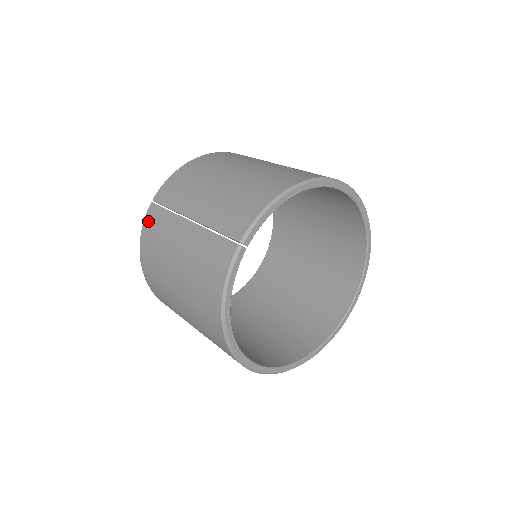
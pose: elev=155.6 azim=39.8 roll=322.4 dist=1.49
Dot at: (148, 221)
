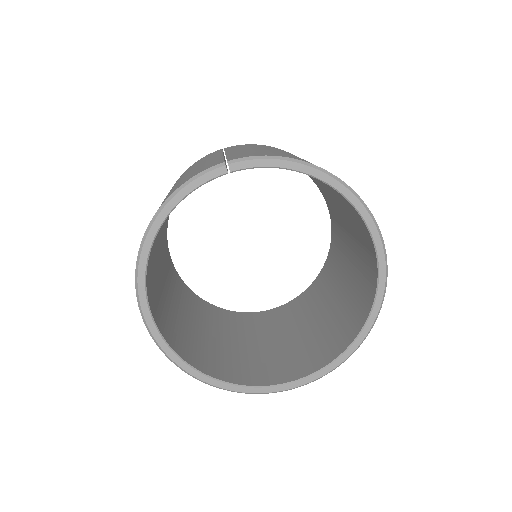
Dot at: (205, 156)
